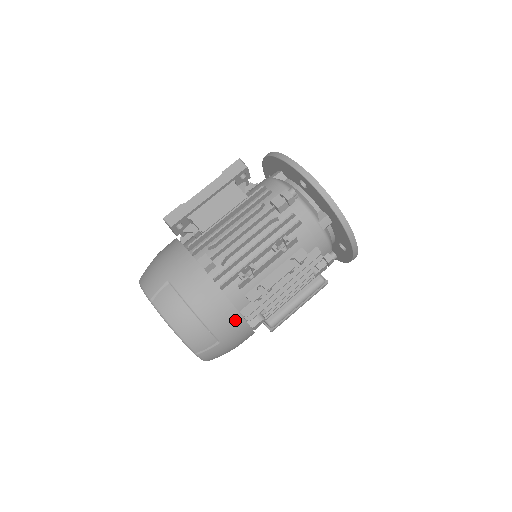
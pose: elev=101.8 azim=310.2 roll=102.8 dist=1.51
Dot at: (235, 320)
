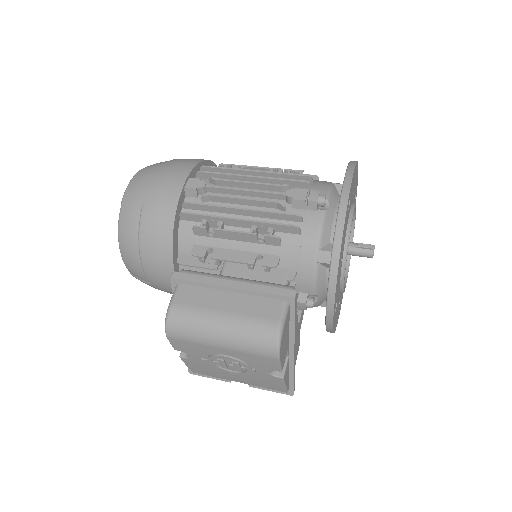
Dot at: (194, 161)
